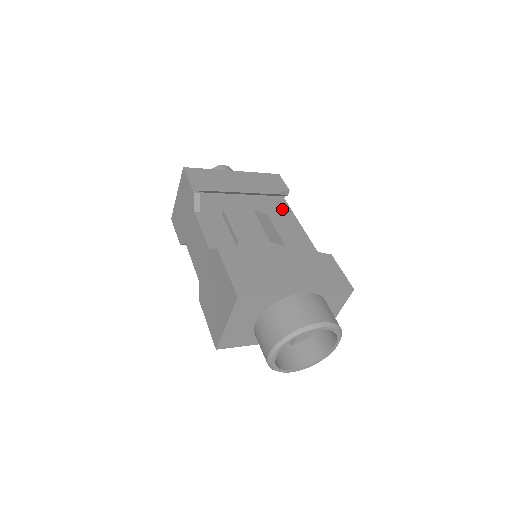
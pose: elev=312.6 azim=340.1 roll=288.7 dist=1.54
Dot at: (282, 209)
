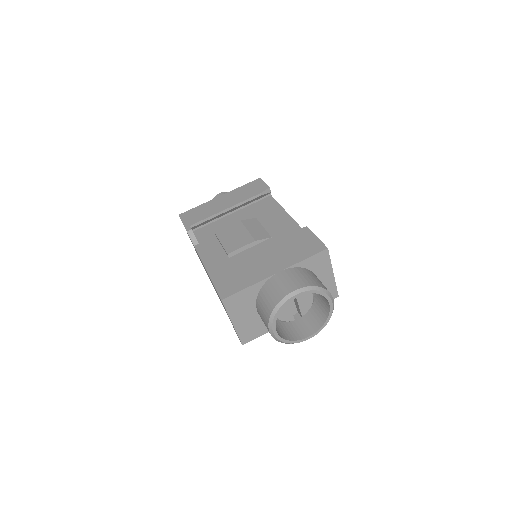
Dot at: (269, 206)
